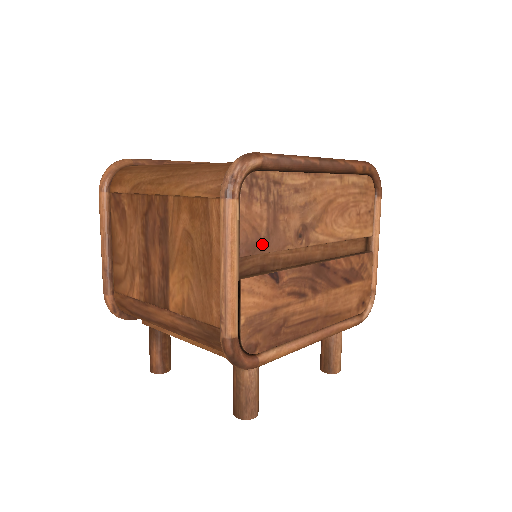
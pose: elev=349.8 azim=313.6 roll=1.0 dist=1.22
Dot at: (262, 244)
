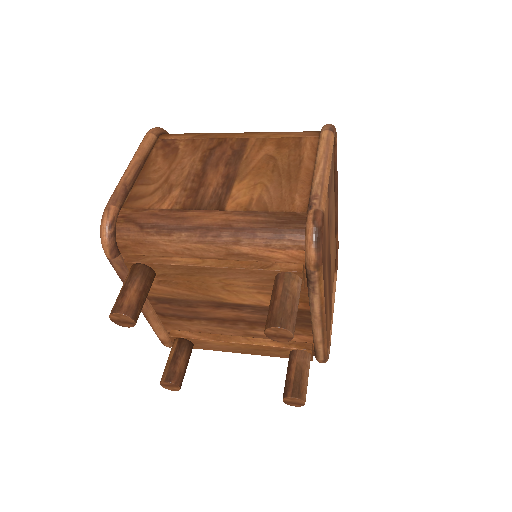
Dot at: (329, 188)
